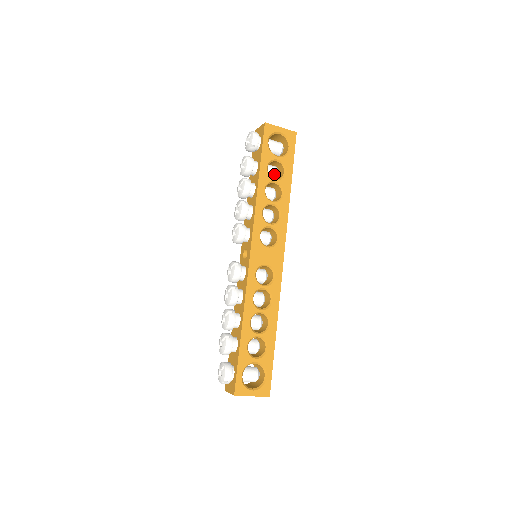
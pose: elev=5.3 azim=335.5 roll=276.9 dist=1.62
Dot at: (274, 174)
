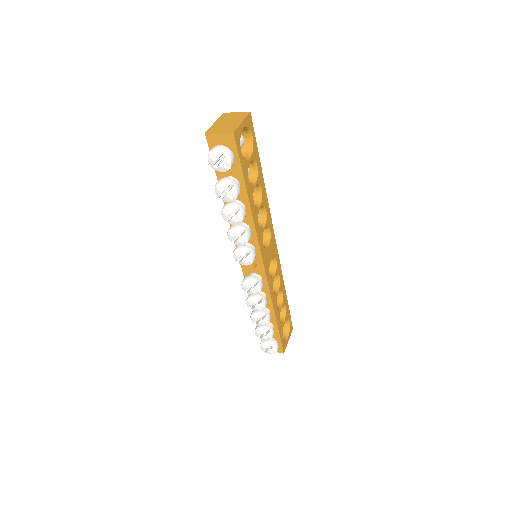
Dot at: occluded
